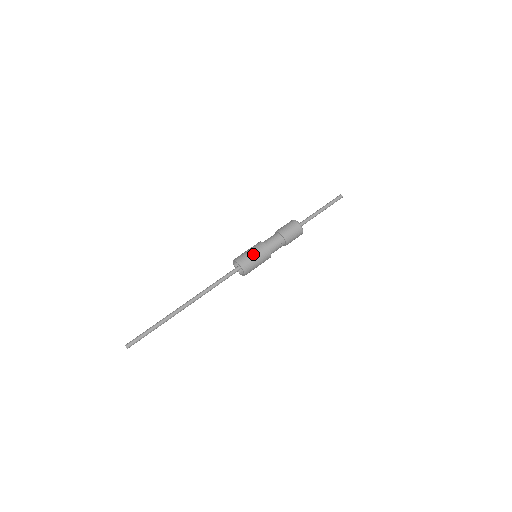
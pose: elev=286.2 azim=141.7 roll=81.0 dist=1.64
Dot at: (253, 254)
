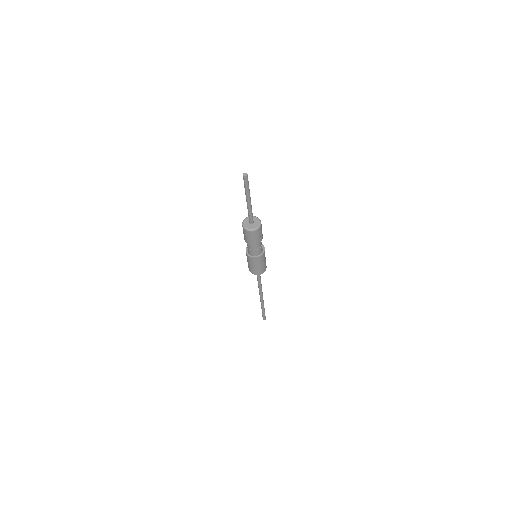
Dot at: (256, 266)
